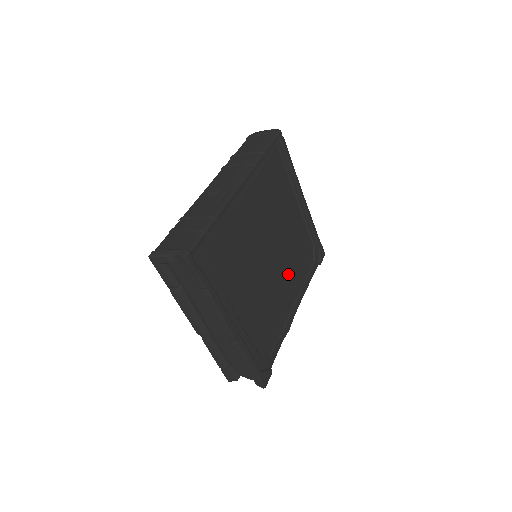
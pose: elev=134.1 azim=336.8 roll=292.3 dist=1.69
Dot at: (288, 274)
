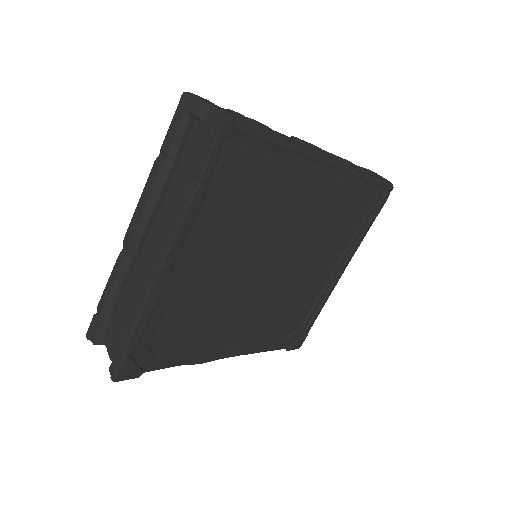
Dot at: (261, 311)
